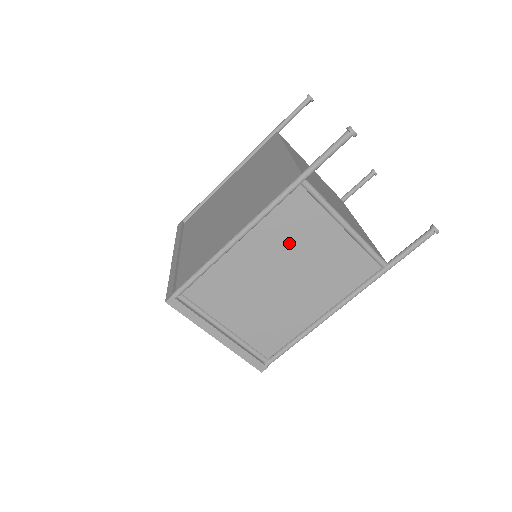
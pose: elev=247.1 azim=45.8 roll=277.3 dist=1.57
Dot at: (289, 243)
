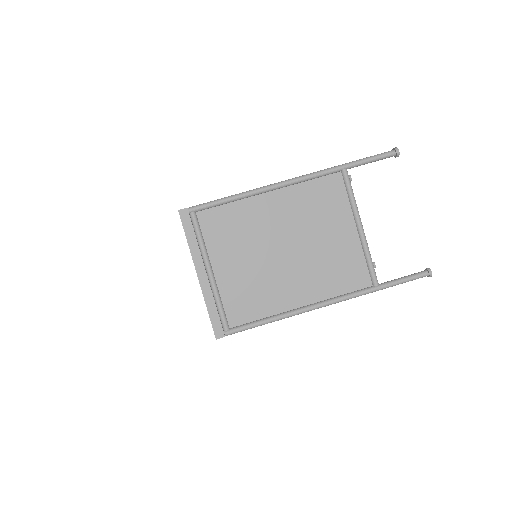
Dot at: (308, 217)
